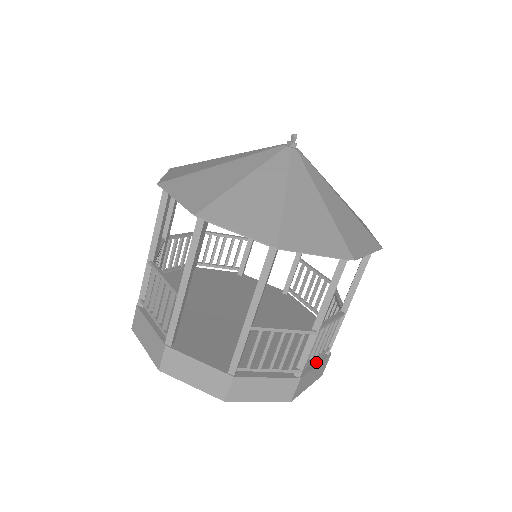
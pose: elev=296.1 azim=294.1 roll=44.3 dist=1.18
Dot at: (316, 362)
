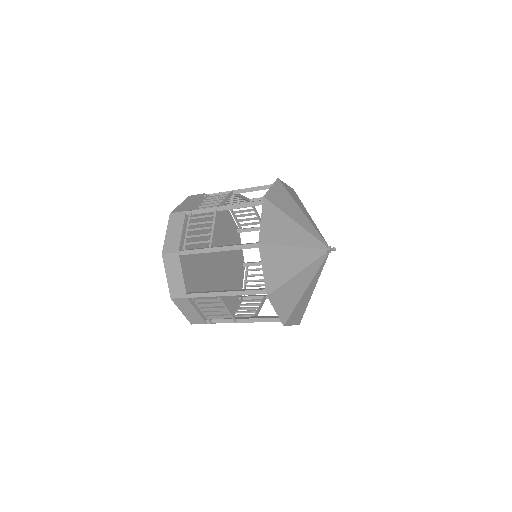
Dot at: occluded
